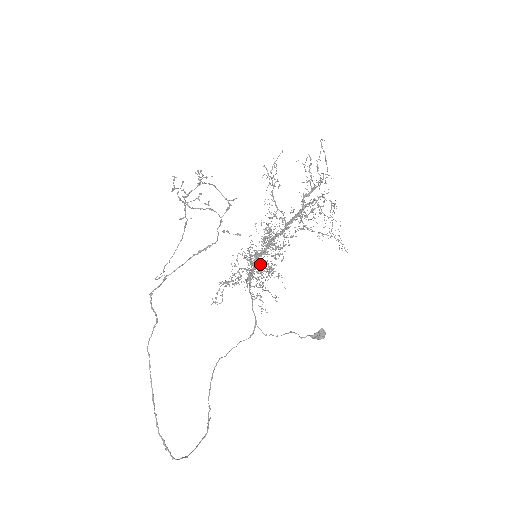
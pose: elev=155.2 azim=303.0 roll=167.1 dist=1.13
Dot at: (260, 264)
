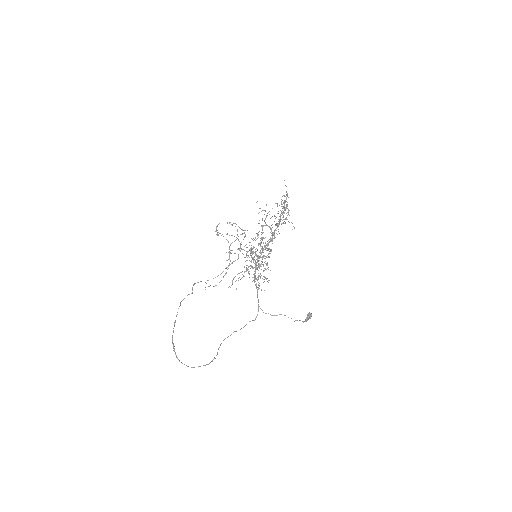
Dot at: (251, 249)
